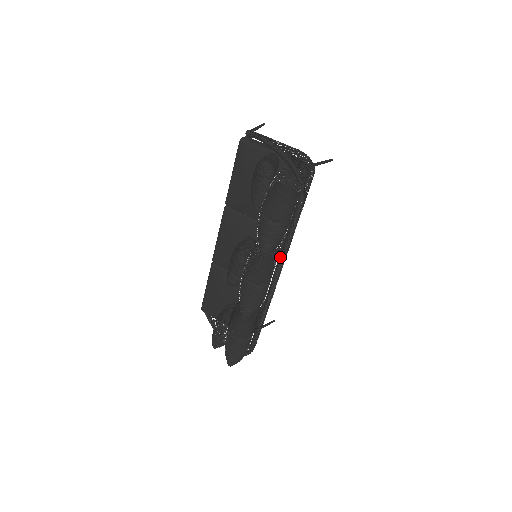
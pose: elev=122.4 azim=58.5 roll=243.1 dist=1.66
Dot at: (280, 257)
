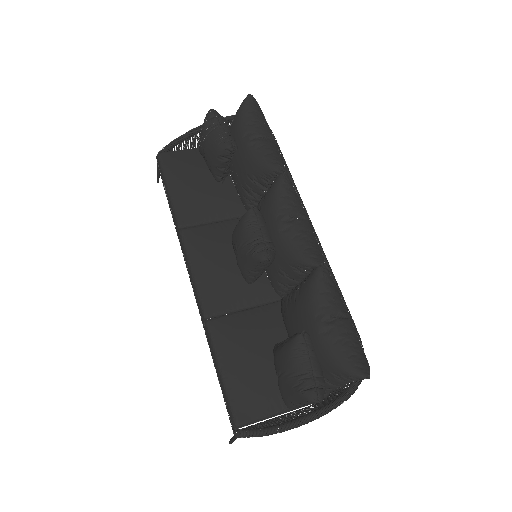
Dot at: occluded
